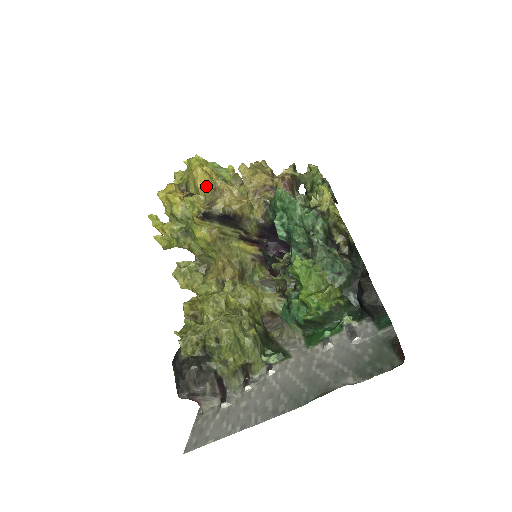
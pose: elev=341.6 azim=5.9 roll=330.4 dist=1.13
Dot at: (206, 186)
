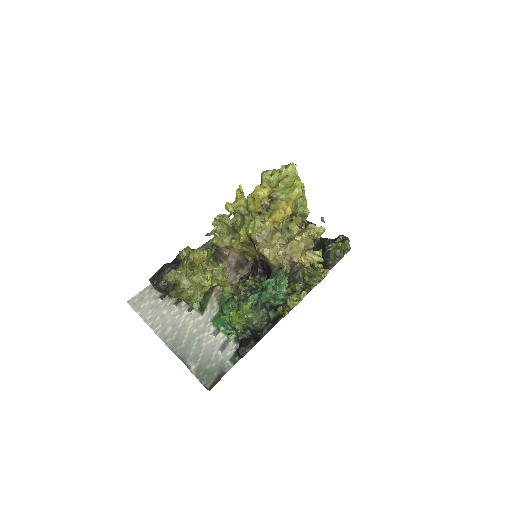
Dot at: (275, 221)
